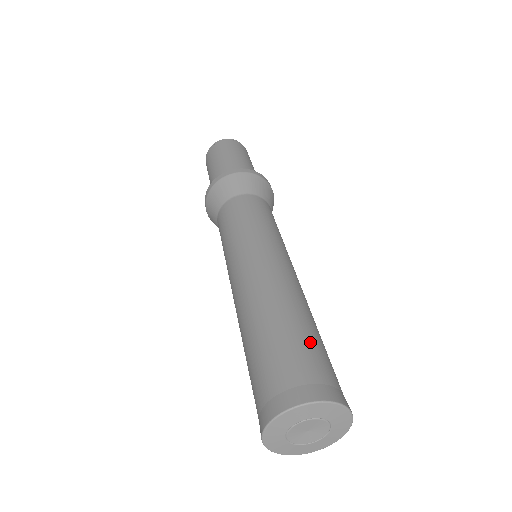
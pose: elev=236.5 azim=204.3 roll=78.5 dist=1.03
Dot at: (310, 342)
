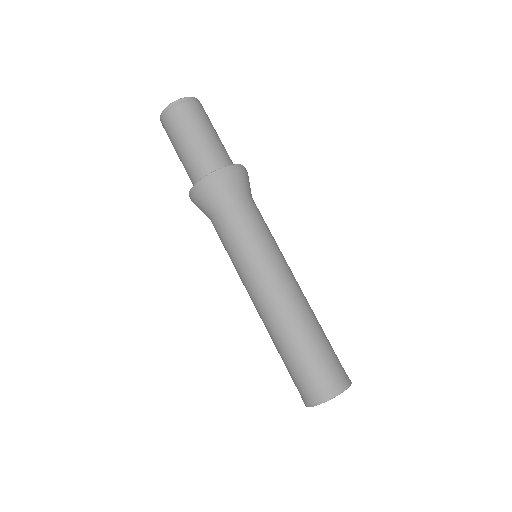
Dot at: (329, 347)
